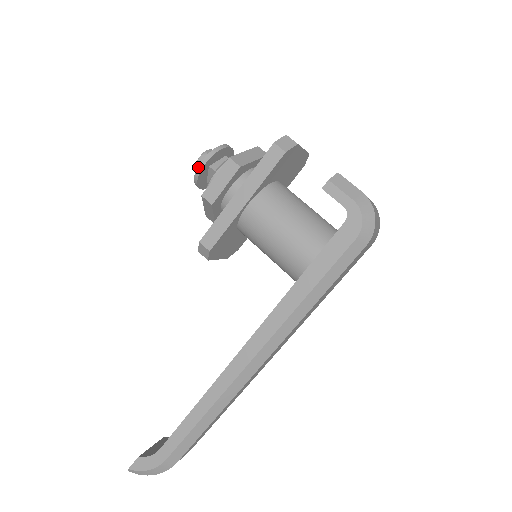
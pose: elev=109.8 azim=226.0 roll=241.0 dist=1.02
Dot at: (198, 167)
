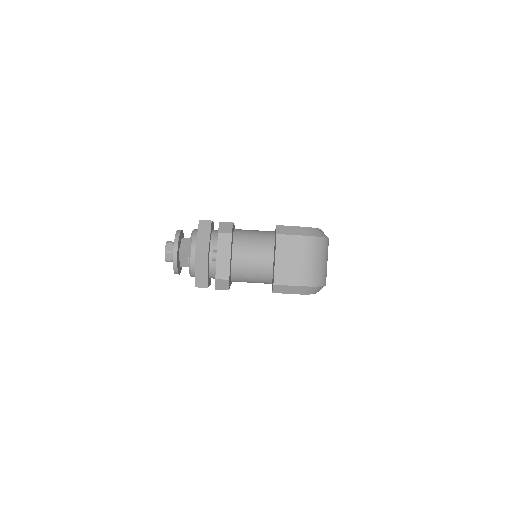
Dot at: occluded
